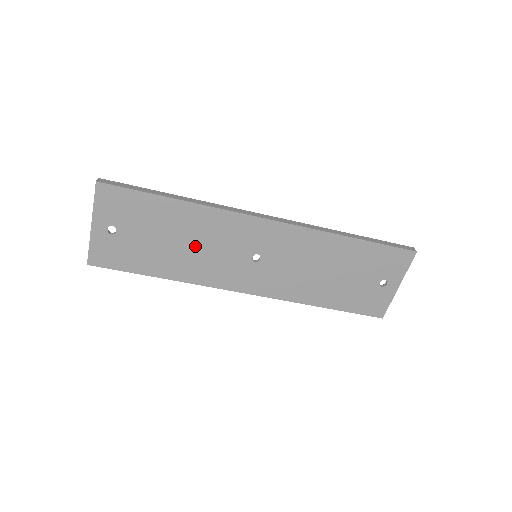
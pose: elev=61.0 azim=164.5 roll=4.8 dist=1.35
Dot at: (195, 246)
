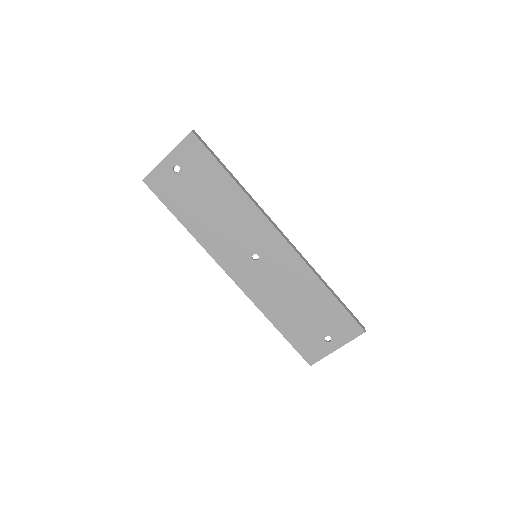
Dot at: (221, 219)
